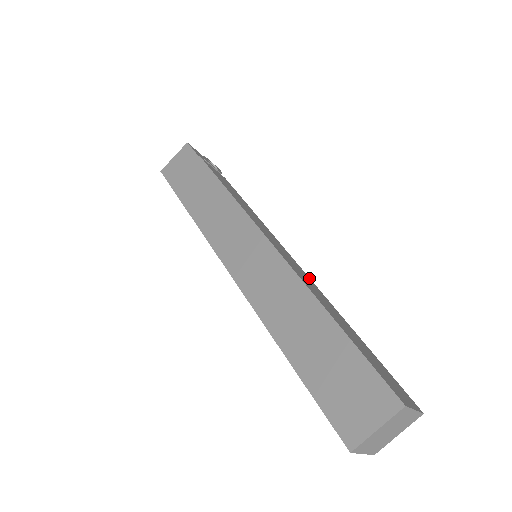
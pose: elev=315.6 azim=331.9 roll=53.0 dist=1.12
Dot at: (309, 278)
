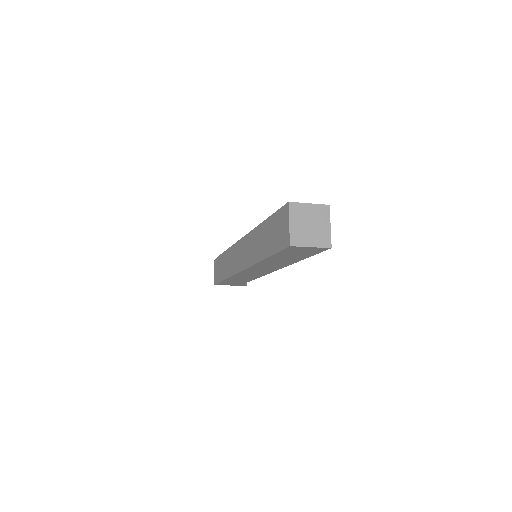
Dot at: occluded
